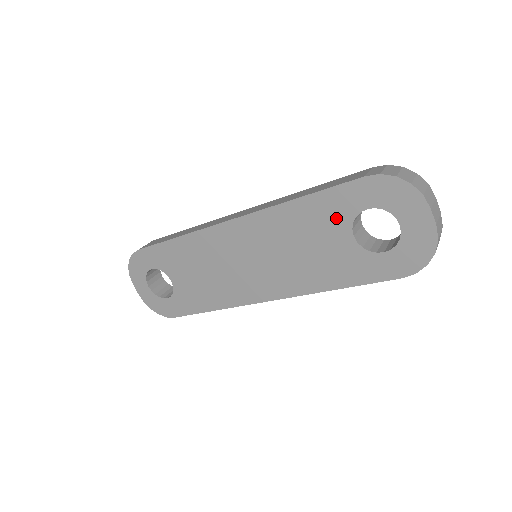
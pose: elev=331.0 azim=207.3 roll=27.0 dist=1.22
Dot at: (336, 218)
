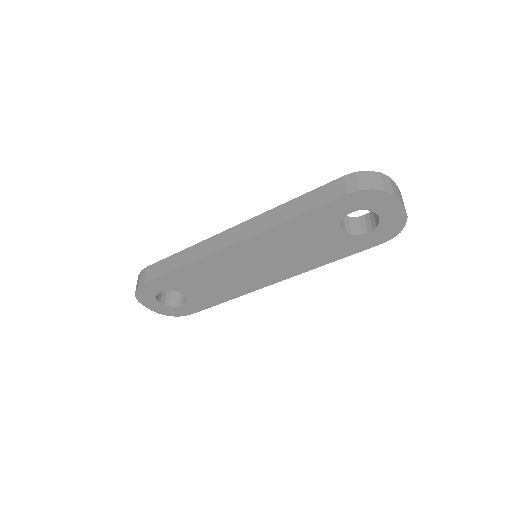
Dot at: (327, 223)
